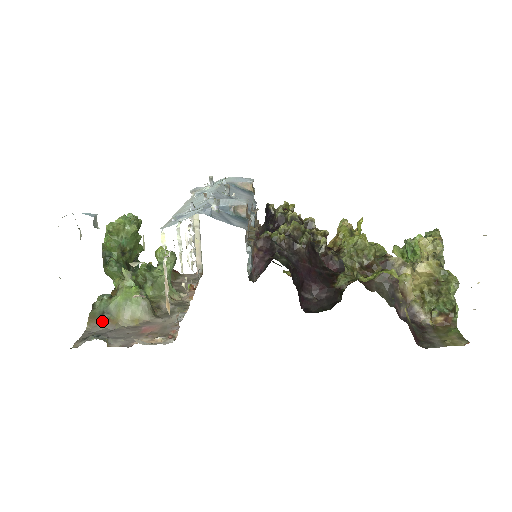
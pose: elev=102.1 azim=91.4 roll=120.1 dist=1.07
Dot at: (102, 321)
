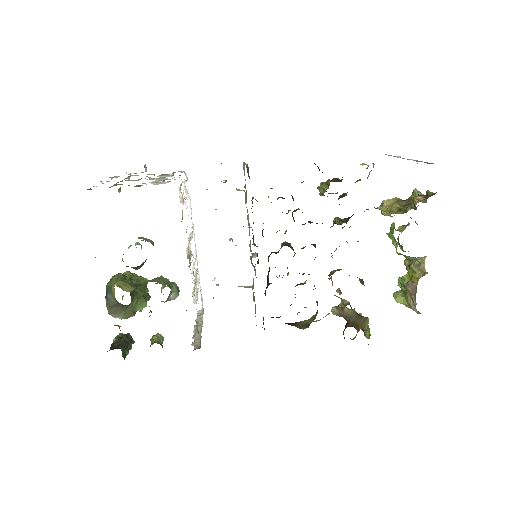
Dot at: occluded
